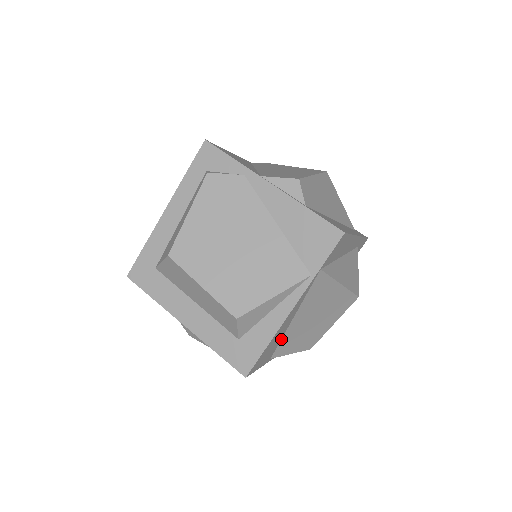
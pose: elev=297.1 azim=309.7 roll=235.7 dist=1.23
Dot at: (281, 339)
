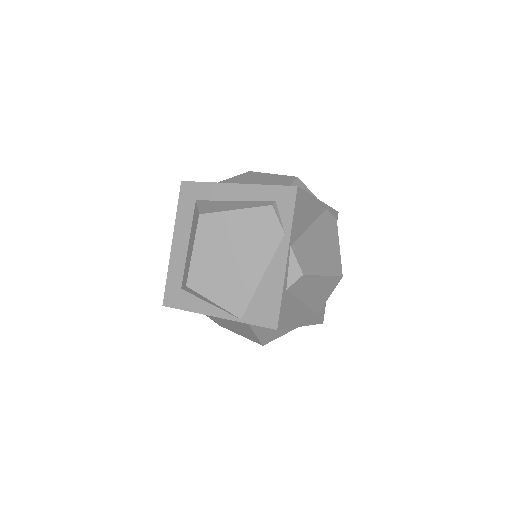
Dot at: occluded
